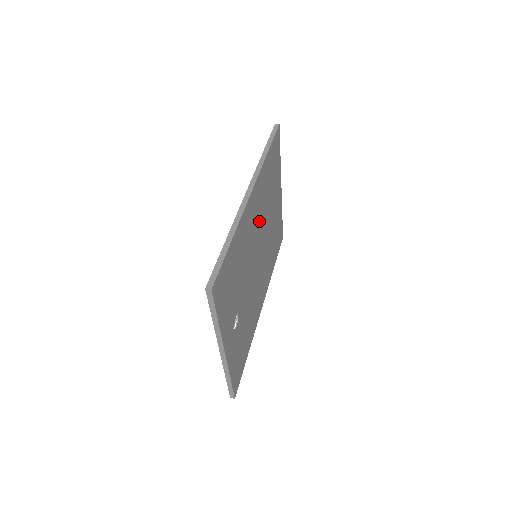
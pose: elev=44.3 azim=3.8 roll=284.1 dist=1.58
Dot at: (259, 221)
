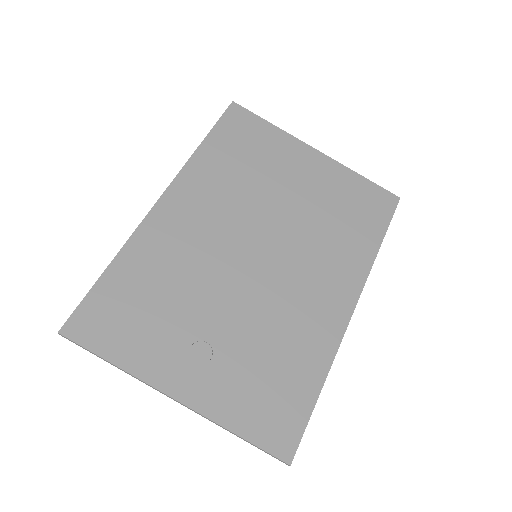
Dot at: (226, 217)
